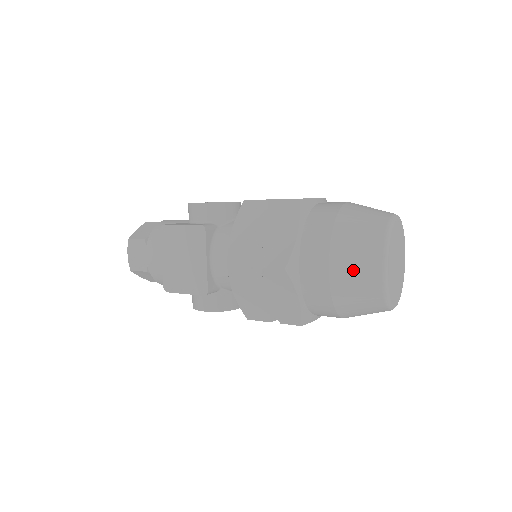
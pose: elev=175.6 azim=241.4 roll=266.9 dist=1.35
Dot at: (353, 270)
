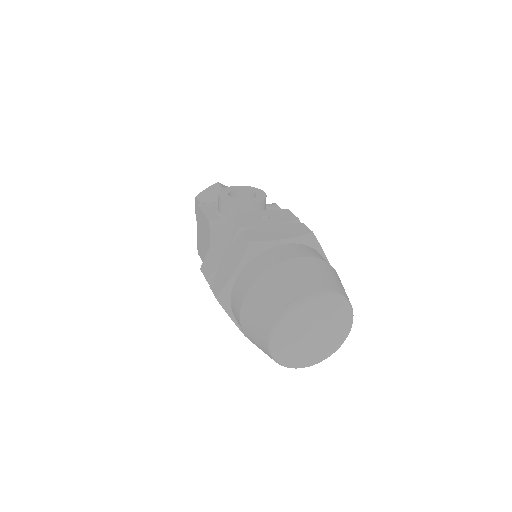
Dot at: (252, 328)
